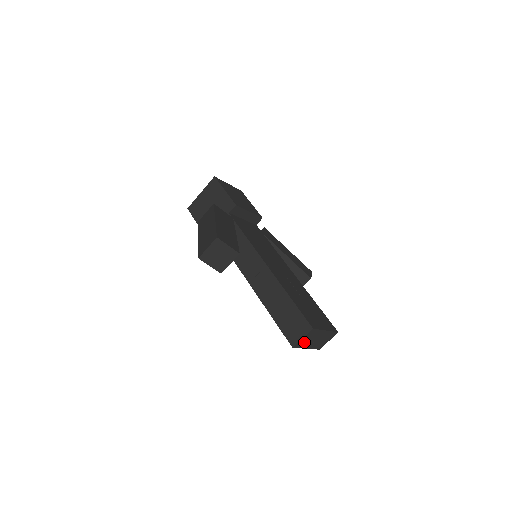
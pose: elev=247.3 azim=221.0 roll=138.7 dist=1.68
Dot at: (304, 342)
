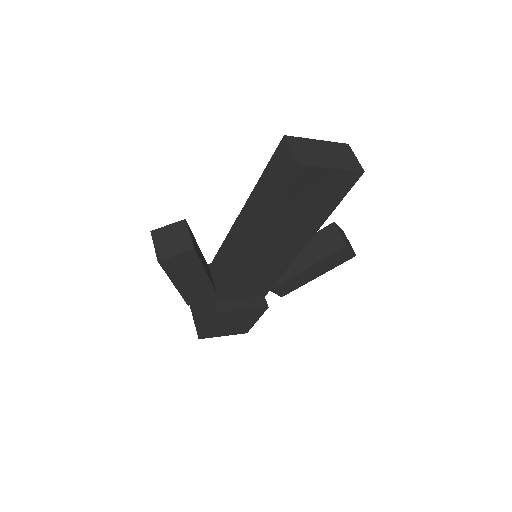
Dot at: (307, 158)
